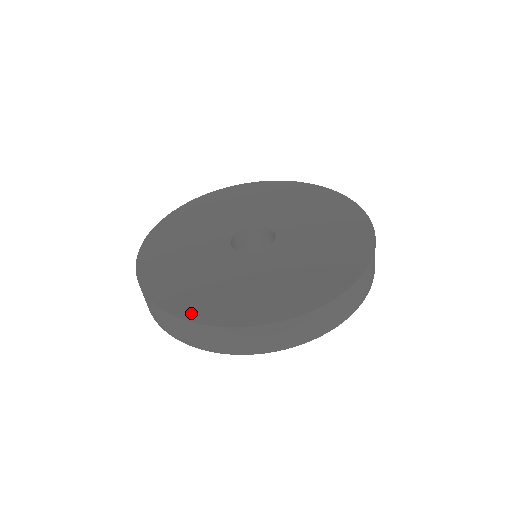
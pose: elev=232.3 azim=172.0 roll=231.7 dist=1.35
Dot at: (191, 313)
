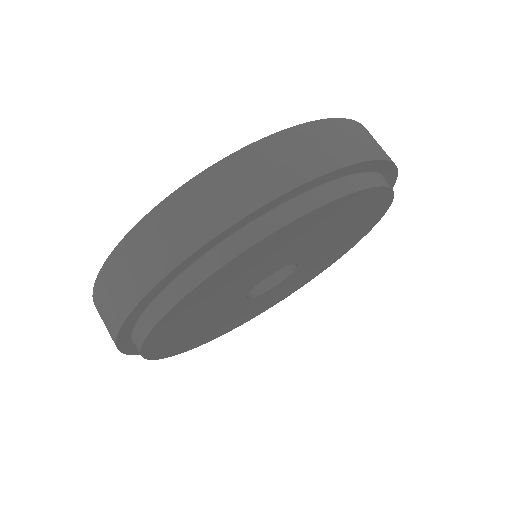
Dot at: occluded
